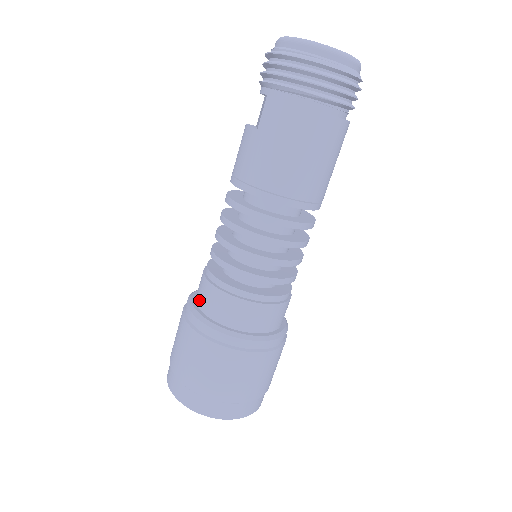
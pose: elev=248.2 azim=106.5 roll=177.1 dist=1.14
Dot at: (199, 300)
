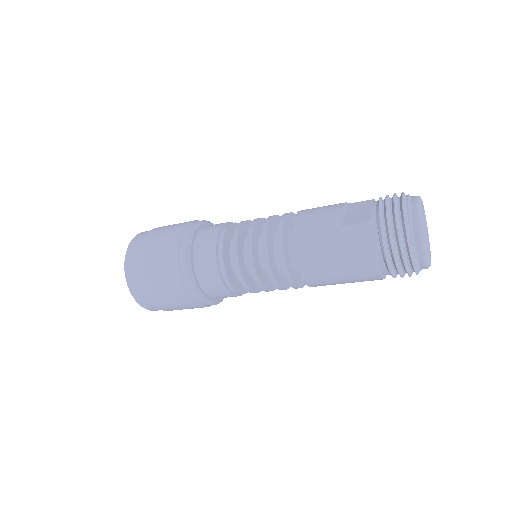
Dot at: (199, 239)
